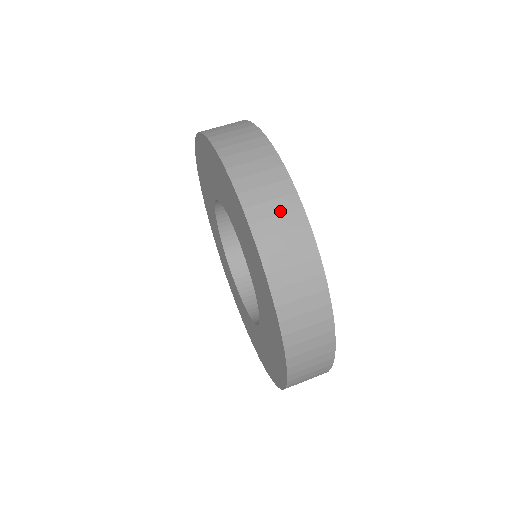
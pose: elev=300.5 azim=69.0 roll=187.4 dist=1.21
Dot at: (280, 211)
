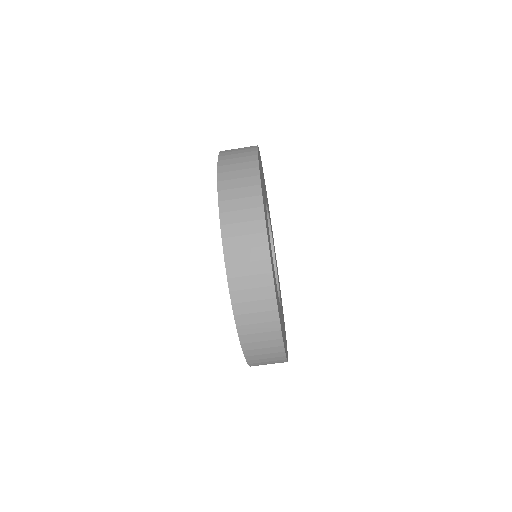
Dot at: (267, 346)
